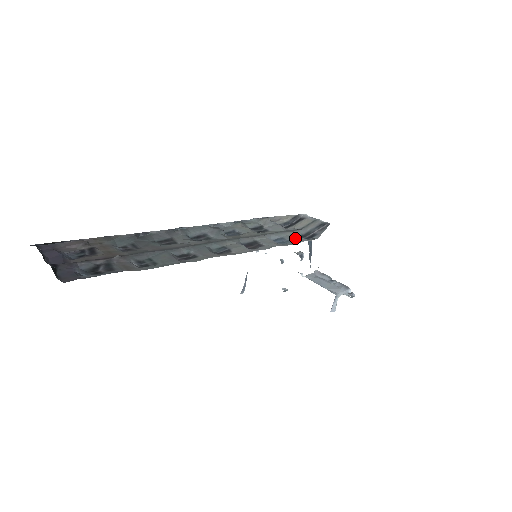
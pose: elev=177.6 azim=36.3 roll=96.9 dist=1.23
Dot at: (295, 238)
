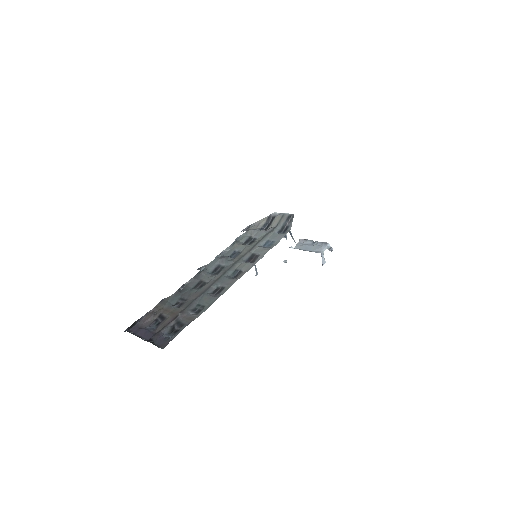
Dot at: (276, 237)
